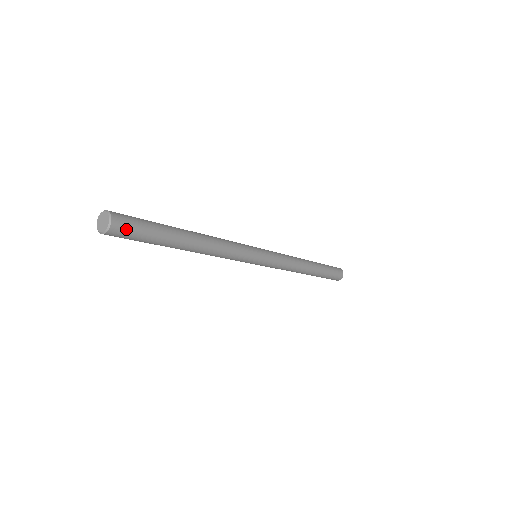
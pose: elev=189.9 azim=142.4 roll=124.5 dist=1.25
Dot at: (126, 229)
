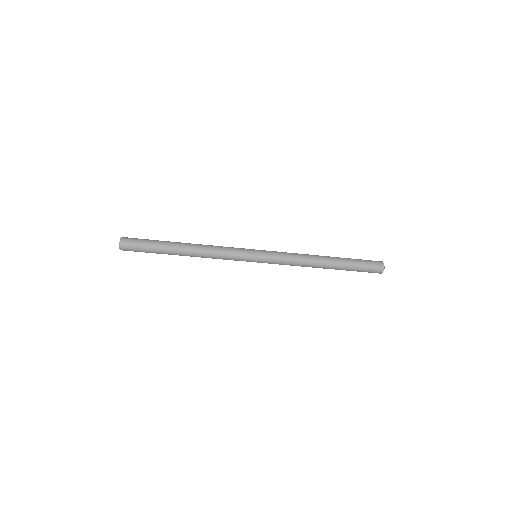
Dot at: (132, 240)
